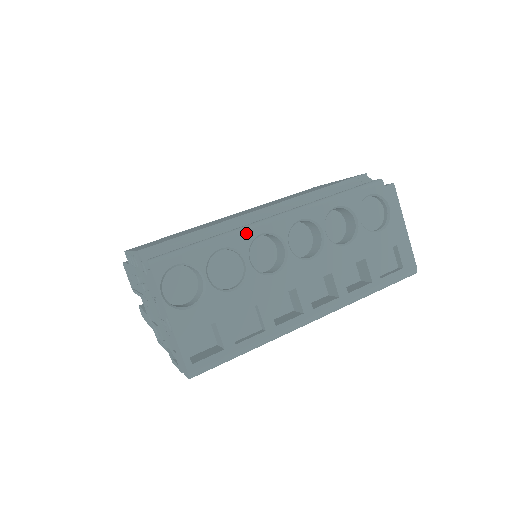
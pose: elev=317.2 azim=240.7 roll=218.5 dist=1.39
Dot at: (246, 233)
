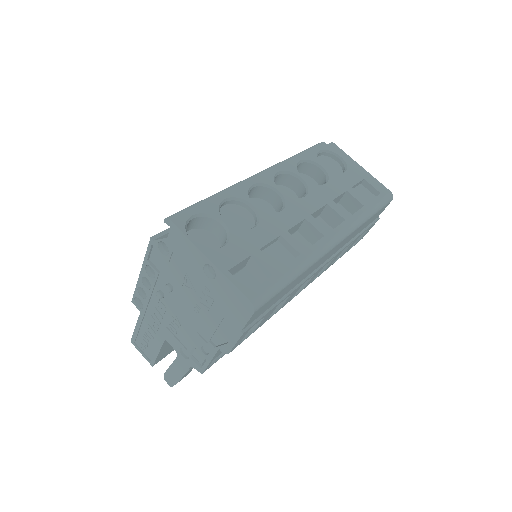
Dot at: (240, 186)
